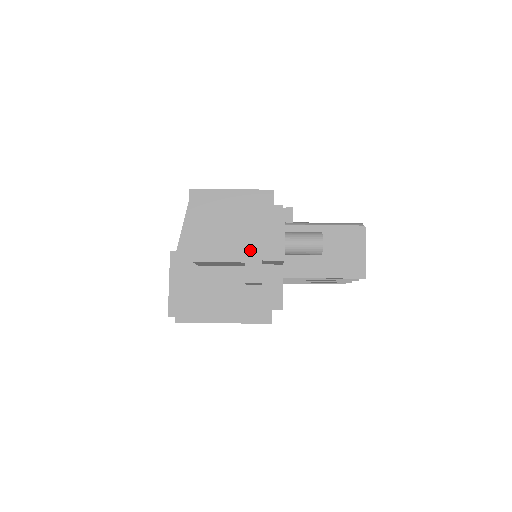
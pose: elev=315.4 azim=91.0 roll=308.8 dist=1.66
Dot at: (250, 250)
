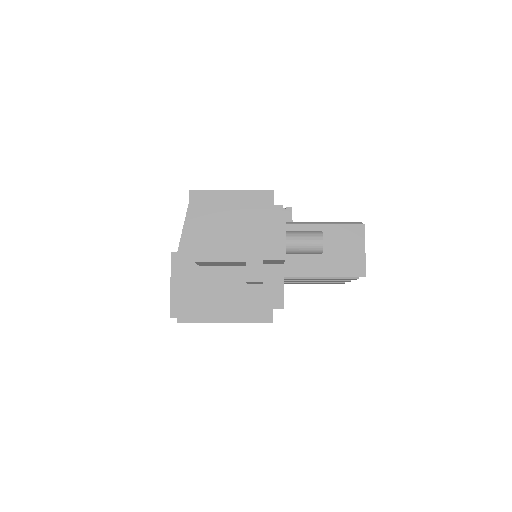
Dot at: (251, 249)
